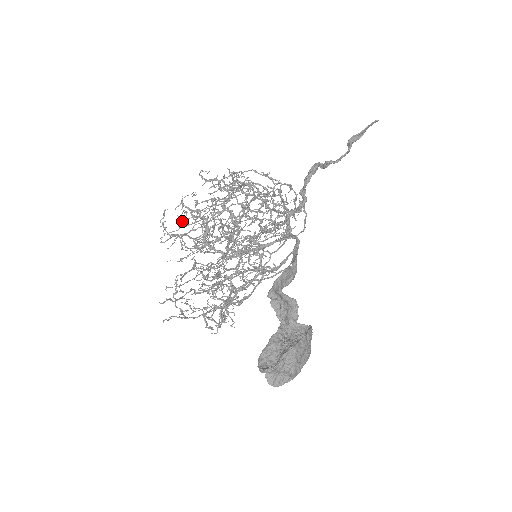
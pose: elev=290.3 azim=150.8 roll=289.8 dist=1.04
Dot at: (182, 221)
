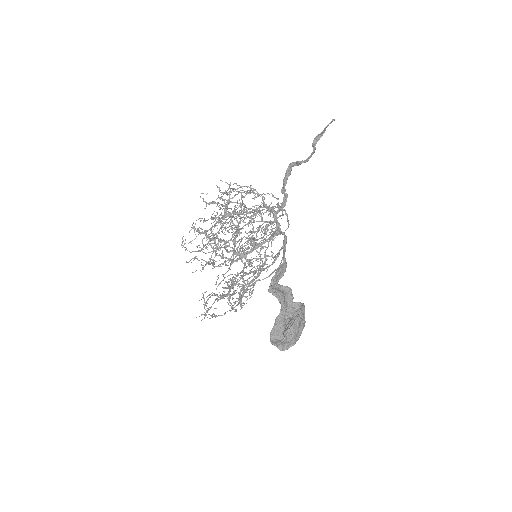
Dot at: occluded
